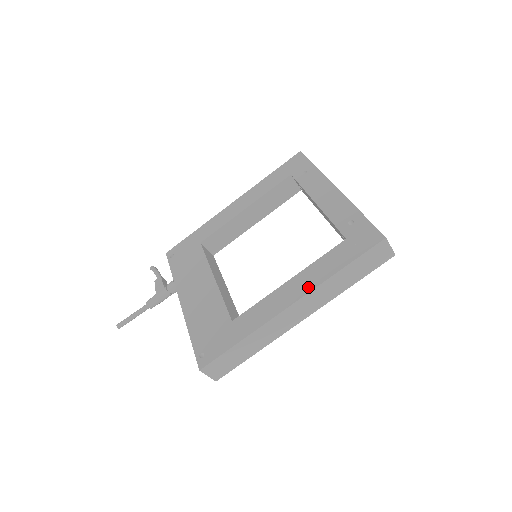
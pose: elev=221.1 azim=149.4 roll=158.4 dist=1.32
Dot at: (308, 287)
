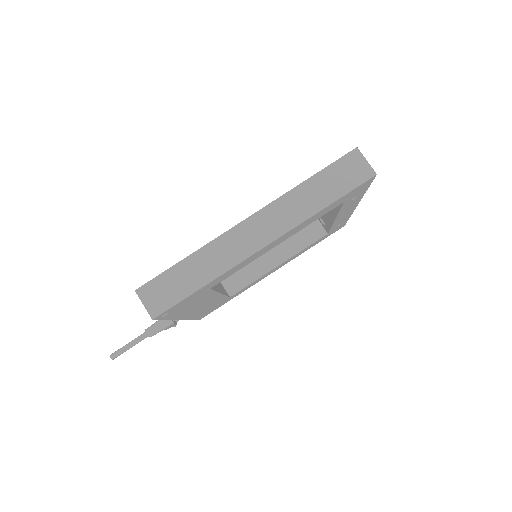
Dot at: (271, 204)
